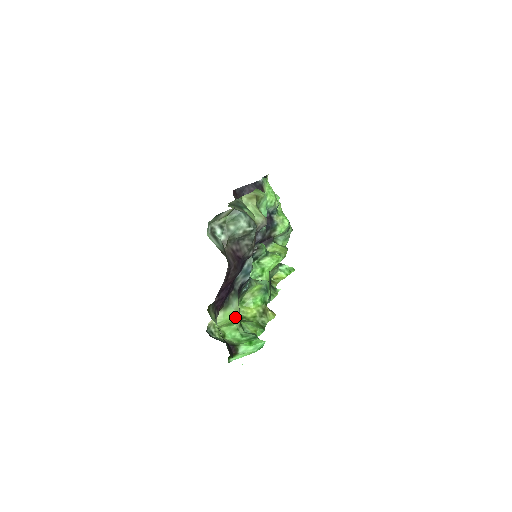
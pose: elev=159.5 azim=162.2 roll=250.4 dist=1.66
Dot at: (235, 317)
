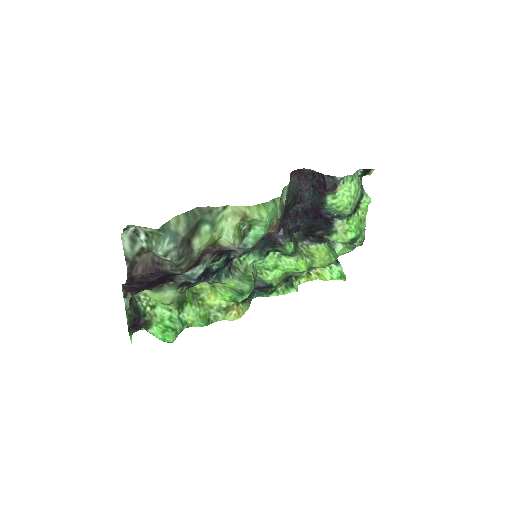
Dot at: (164, 302)
